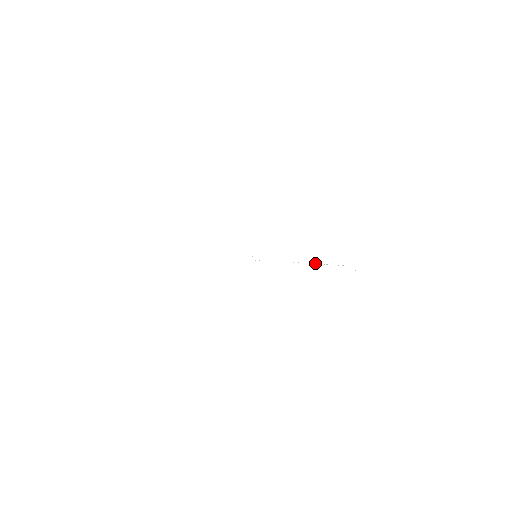
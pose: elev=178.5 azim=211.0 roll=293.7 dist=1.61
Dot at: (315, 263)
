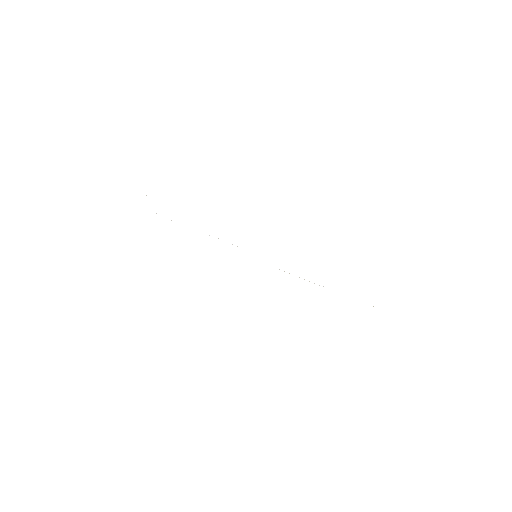
Dot at: occluded
